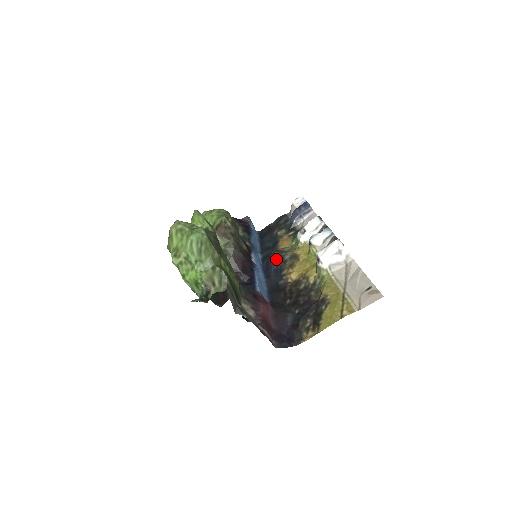
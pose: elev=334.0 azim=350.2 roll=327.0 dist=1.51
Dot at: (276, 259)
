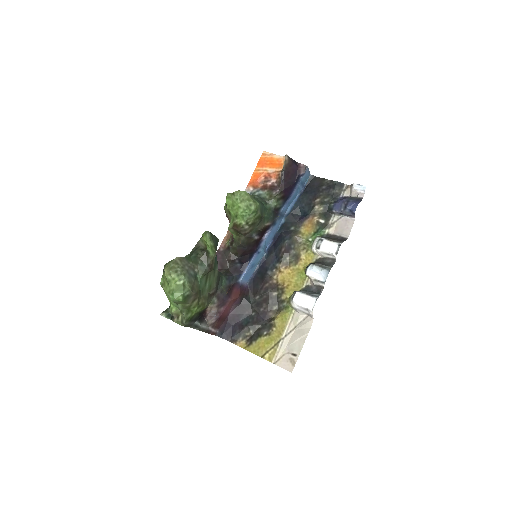
Dot at: (283, 248)
